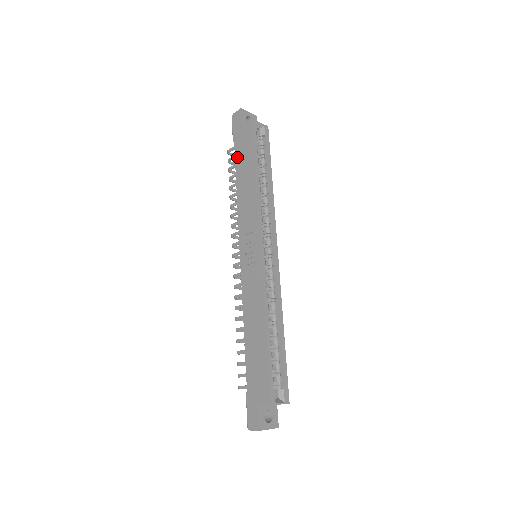
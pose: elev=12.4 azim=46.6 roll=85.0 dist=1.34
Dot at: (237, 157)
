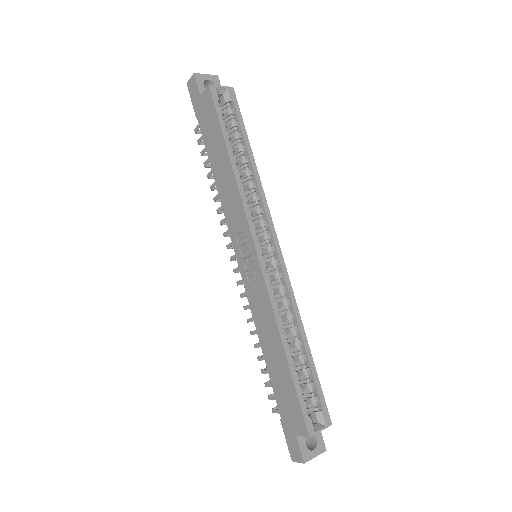
Dot at: (205, 138)
